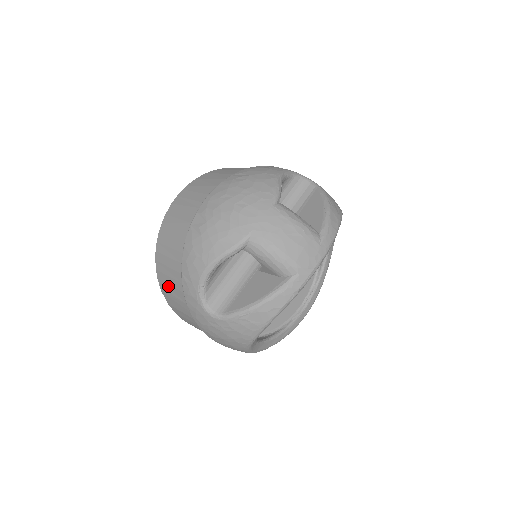
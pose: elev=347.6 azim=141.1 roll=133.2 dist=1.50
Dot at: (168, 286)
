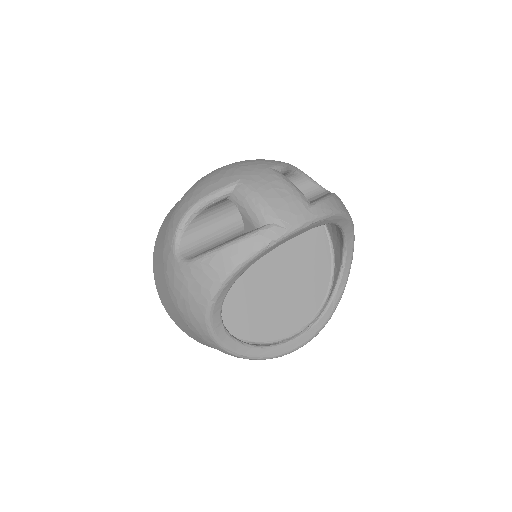
Dot at: (158, 252)
